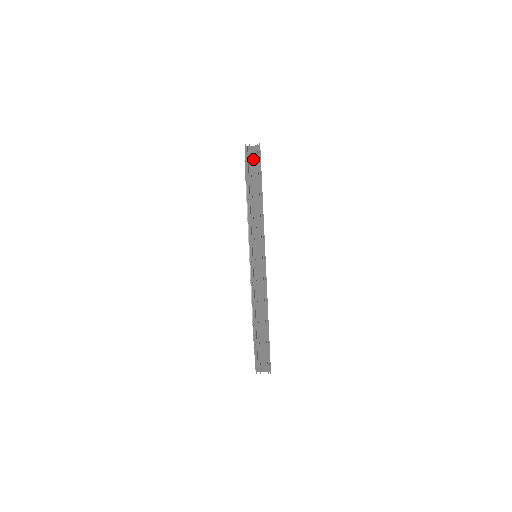
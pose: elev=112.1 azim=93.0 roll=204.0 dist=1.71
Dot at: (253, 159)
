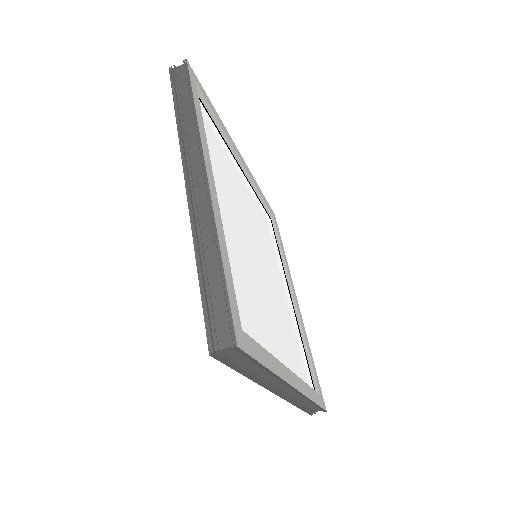
Dot at: (233, 355)
